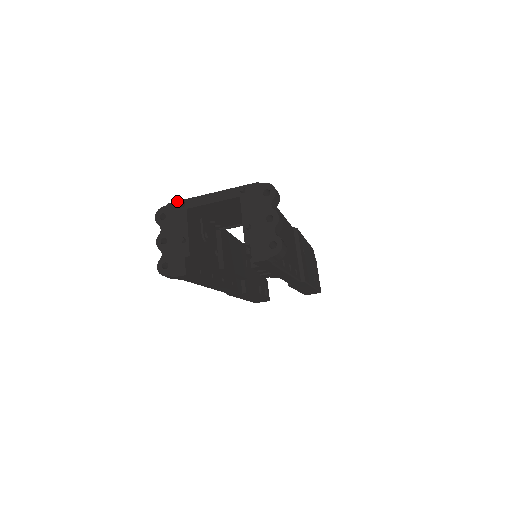
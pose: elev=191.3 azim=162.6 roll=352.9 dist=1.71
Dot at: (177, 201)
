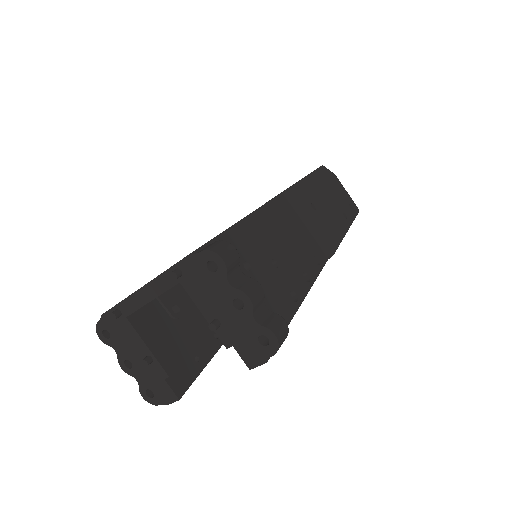
Dot at: (108, 310)
